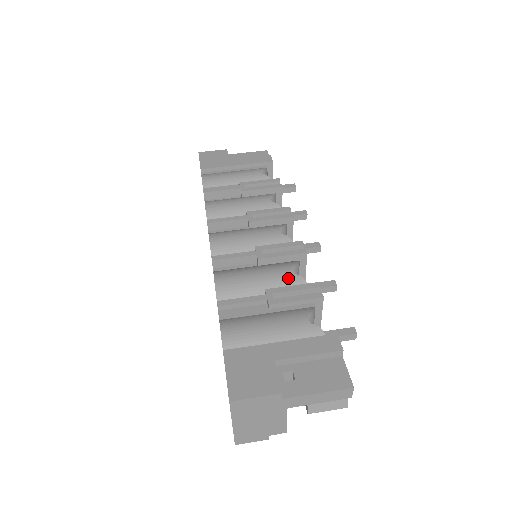
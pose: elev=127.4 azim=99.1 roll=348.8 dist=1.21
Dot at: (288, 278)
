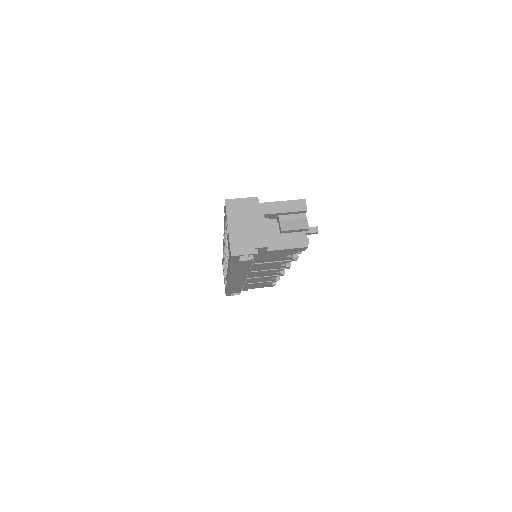
Dot at: occluded
